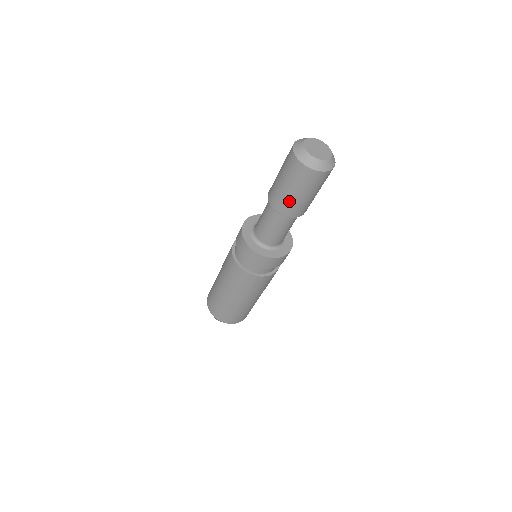
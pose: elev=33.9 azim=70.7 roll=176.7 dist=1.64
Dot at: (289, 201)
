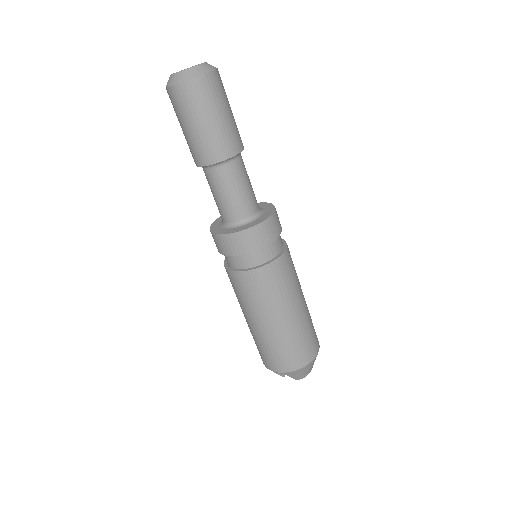
Dot at: (190, 143)
